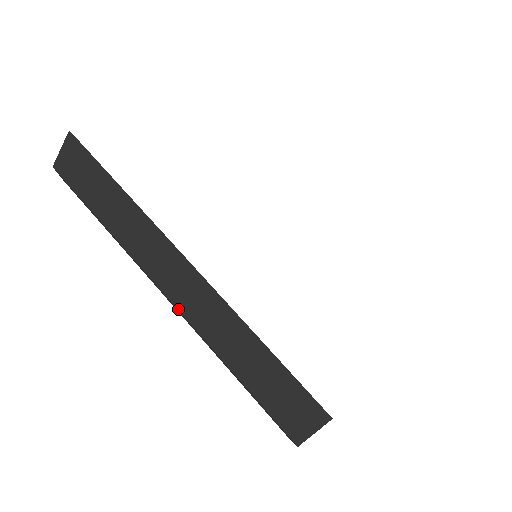
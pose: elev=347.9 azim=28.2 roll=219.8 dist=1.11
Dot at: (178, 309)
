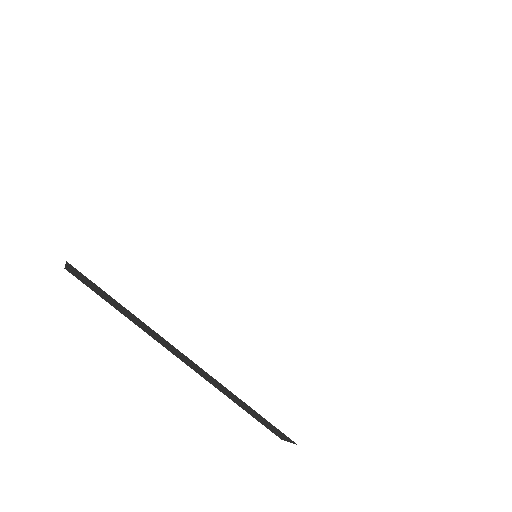
Dot at: occluded
